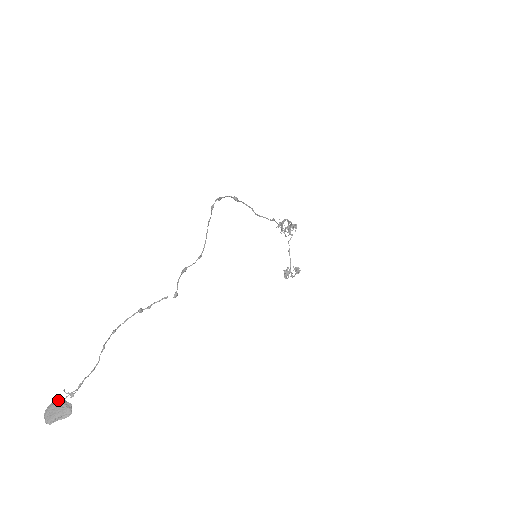
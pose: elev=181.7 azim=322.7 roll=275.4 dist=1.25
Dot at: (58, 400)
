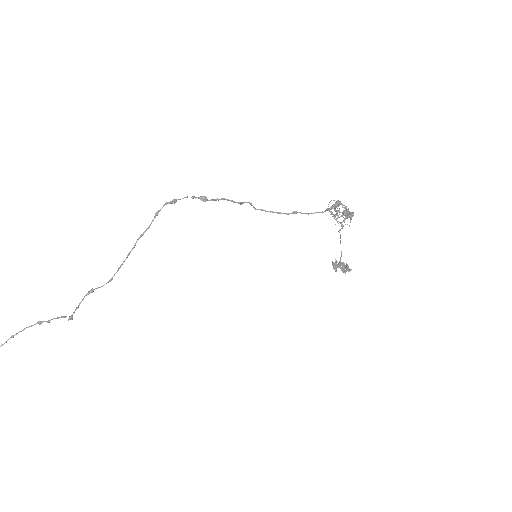
Dot at: out of frame
